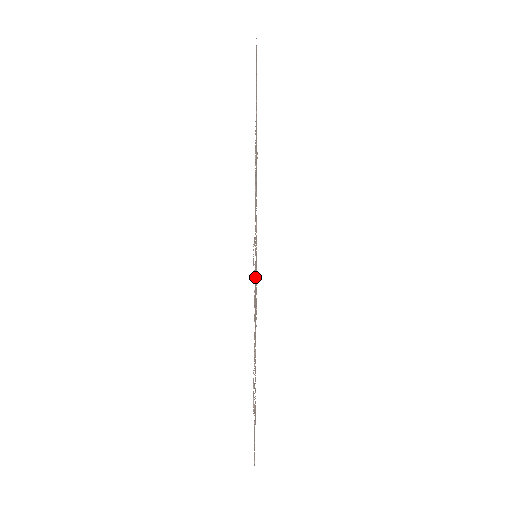
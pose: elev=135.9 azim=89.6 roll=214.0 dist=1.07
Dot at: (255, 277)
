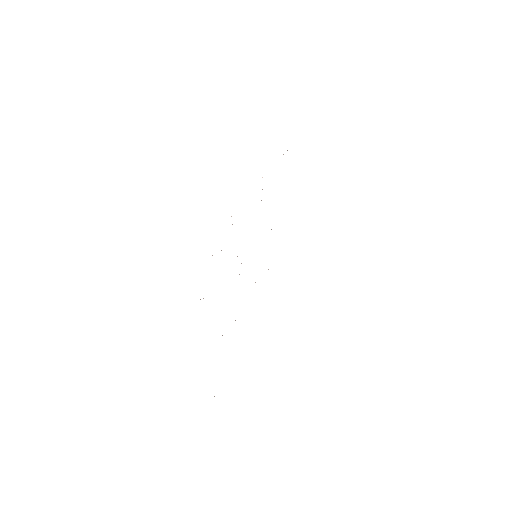
Dot at: occluded
